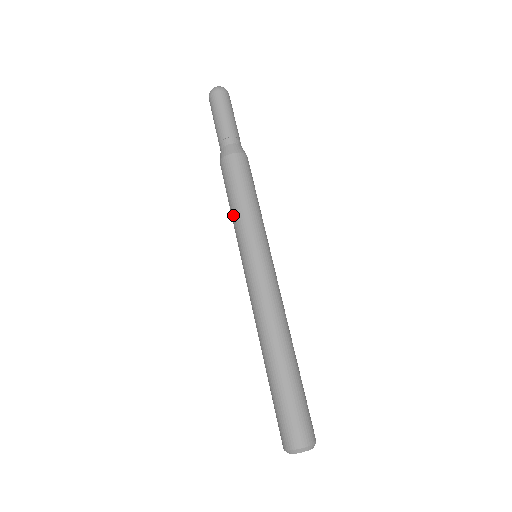
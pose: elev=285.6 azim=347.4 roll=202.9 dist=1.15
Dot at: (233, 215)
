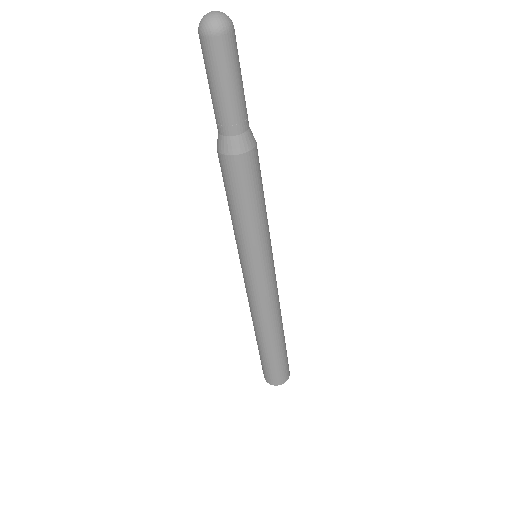
Dot at: (233, 223)
